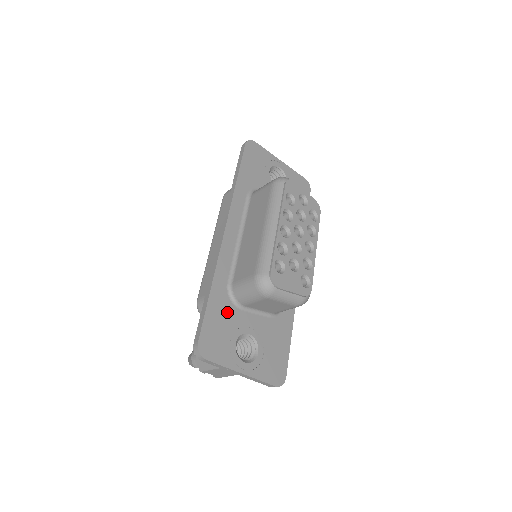
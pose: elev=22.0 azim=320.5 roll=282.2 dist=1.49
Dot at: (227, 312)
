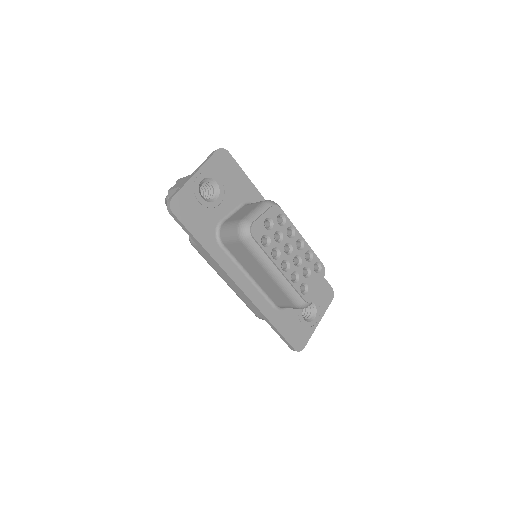
Dot at: (287, 317)
